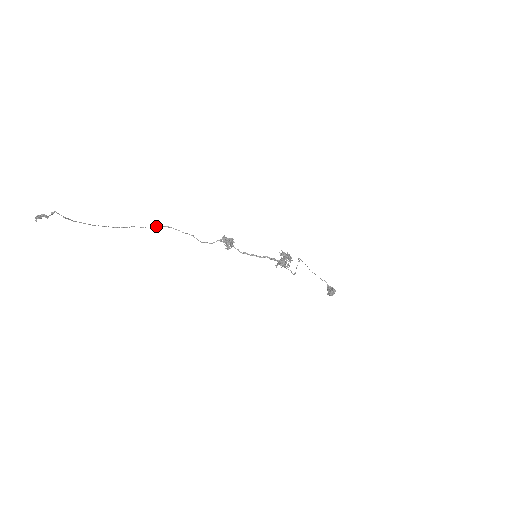
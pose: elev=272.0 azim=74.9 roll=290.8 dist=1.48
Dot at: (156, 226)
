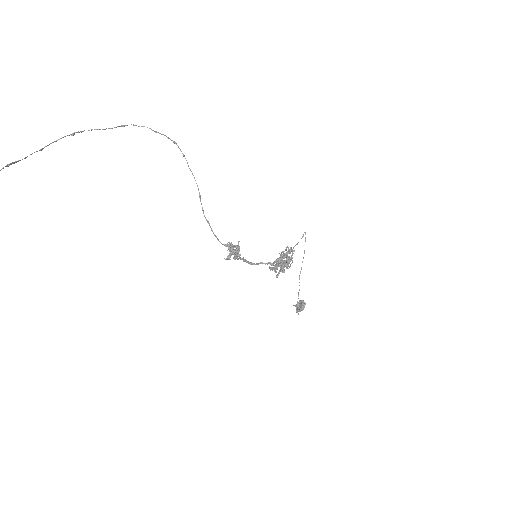
Dot at: (158, 132)
